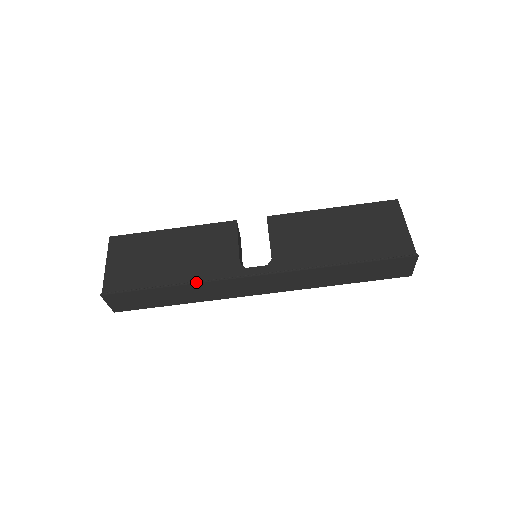
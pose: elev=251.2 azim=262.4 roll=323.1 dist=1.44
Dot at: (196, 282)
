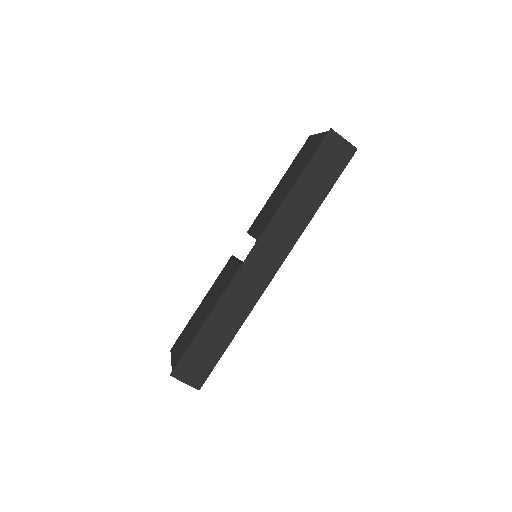
Dot at: (218, 300)
